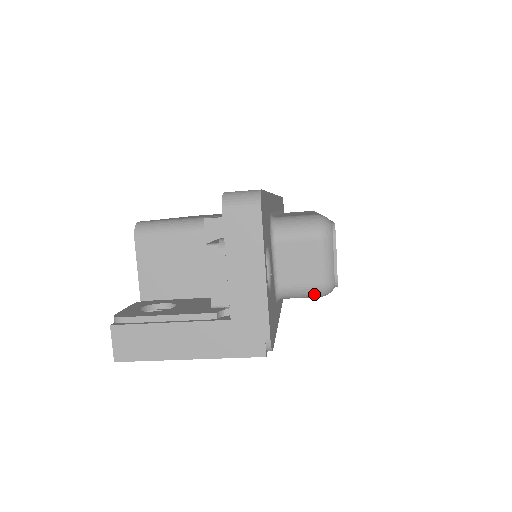
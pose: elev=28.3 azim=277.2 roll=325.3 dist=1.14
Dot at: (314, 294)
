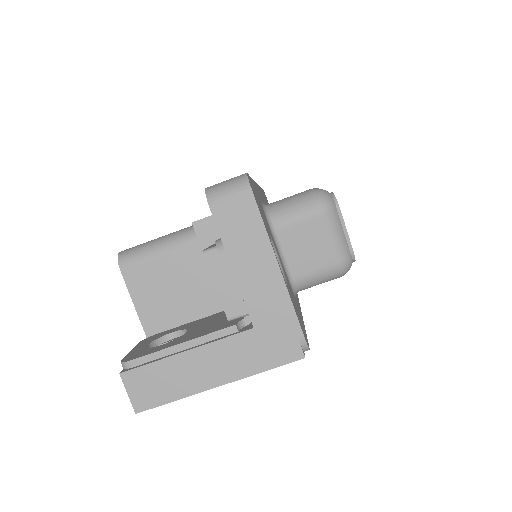
Dot at: (333, 276)
